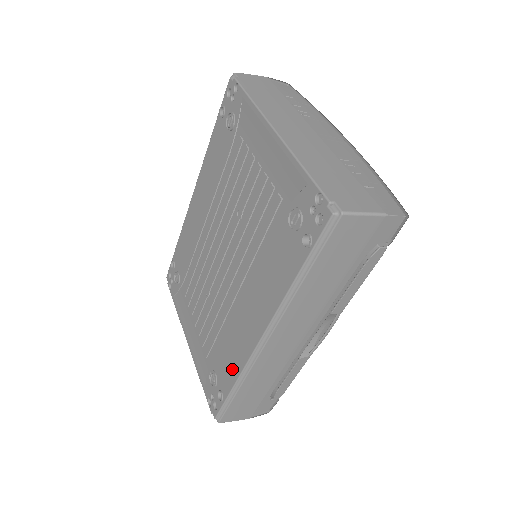
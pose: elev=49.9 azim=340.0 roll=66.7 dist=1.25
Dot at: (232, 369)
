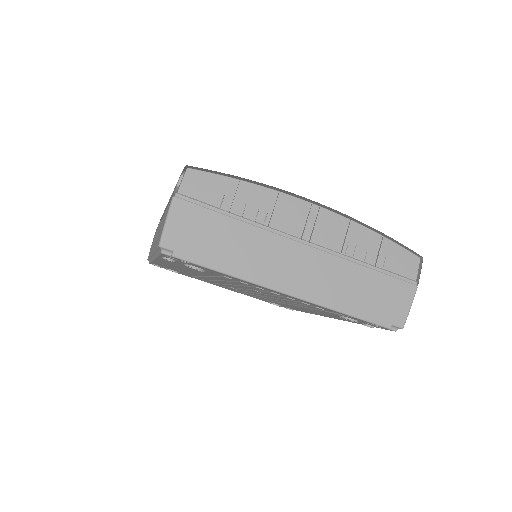
Dot at: occluded
